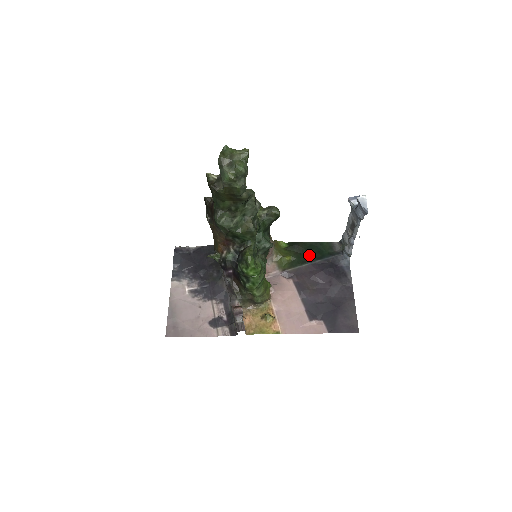
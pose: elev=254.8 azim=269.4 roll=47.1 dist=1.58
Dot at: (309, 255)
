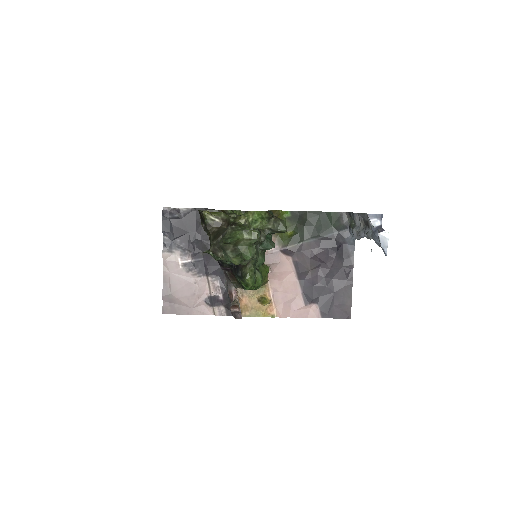
Dot at: (313, 229)
